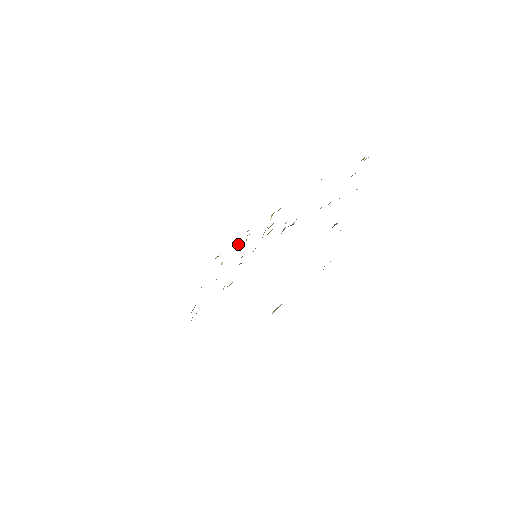
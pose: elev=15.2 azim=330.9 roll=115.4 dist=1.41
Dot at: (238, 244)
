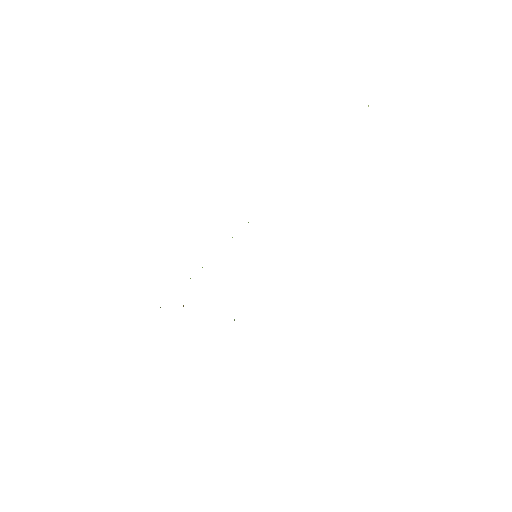
Dot at: occluded
